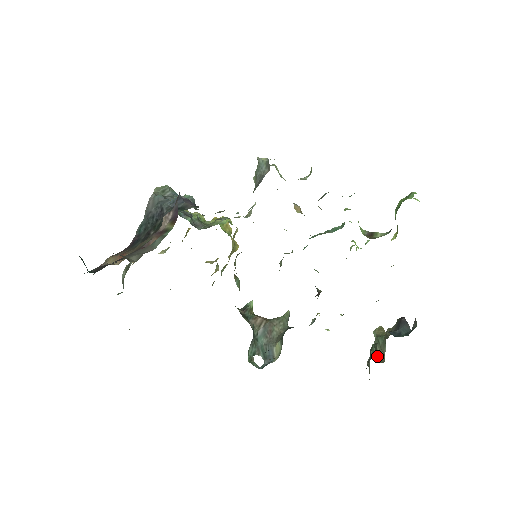
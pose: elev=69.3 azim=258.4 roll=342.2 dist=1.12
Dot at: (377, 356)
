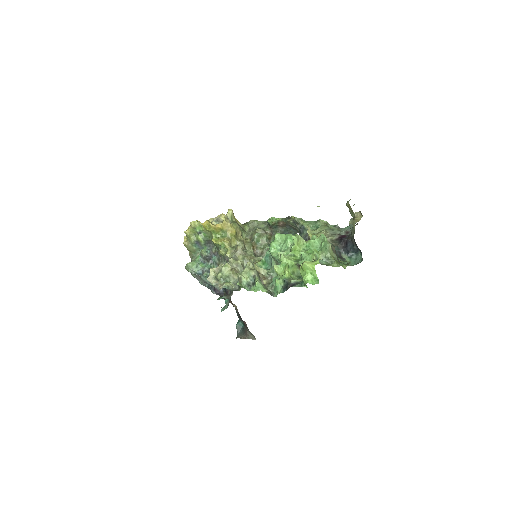
Dot at: occluded
